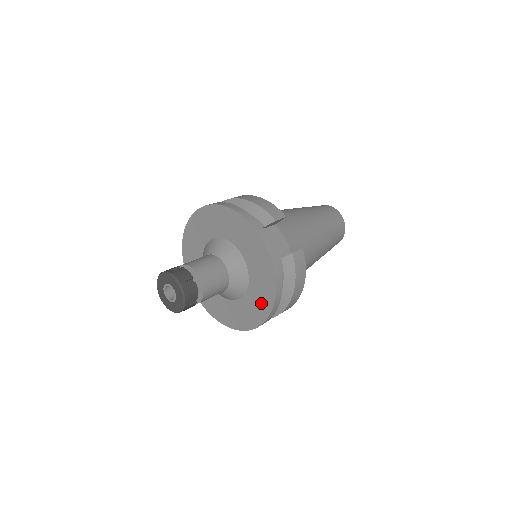
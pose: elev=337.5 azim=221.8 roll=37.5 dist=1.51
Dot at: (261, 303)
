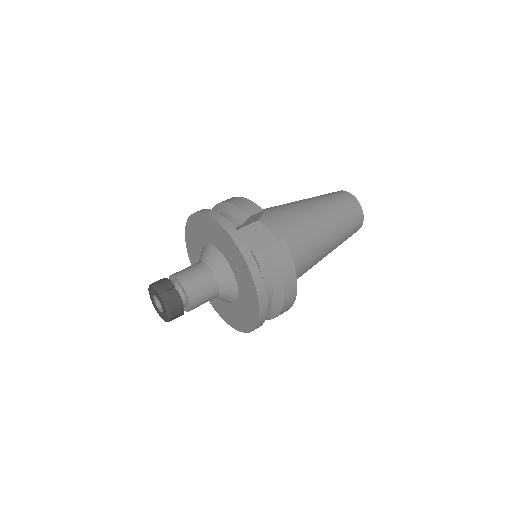
Dot at: (250, 301)
